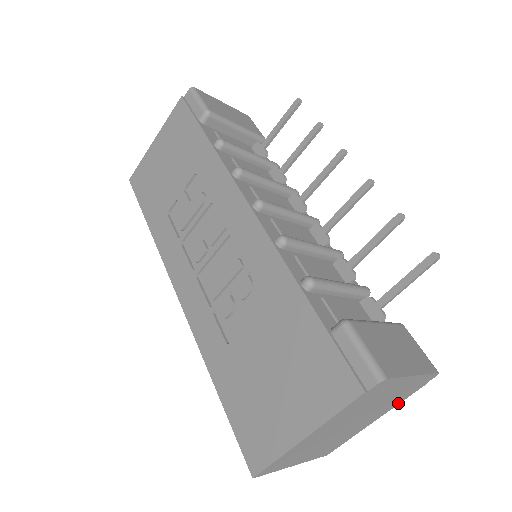
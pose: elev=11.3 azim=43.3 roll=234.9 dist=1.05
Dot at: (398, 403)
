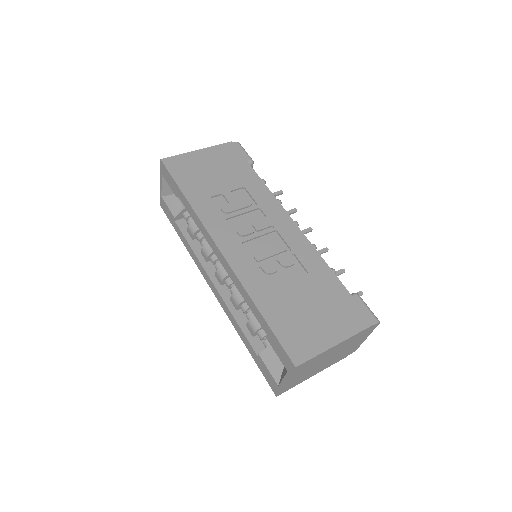
Dot at: (330, 365)
